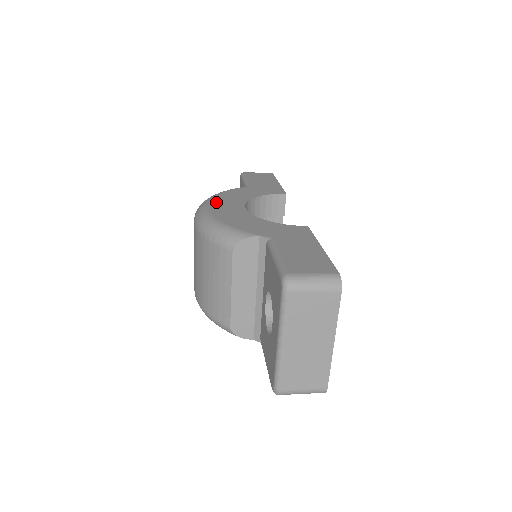
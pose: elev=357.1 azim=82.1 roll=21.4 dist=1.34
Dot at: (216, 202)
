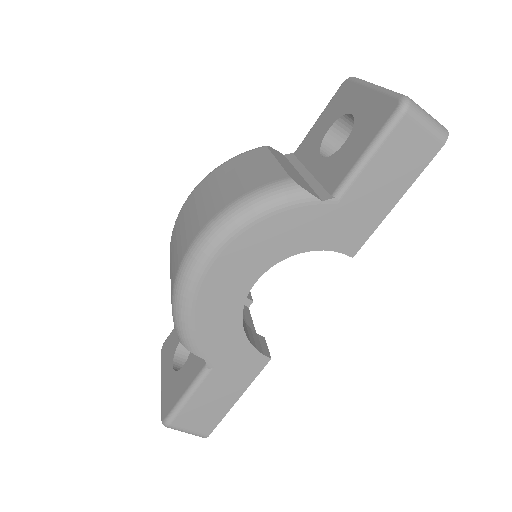
Dot at: occluded
